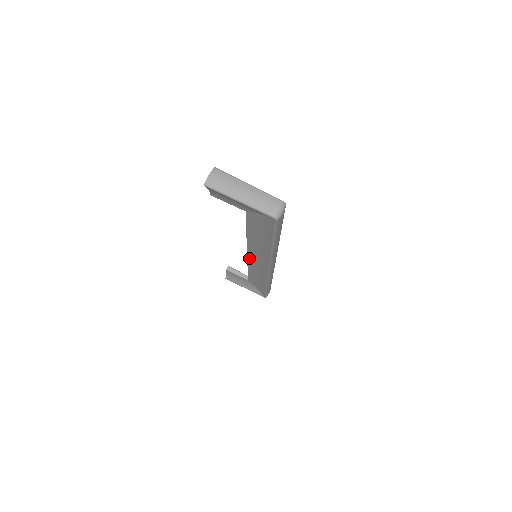
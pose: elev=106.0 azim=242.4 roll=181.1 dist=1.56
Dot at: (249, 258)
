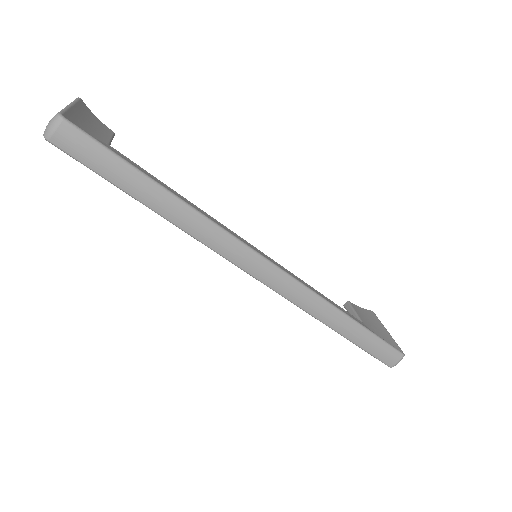
Dot at: occluded
